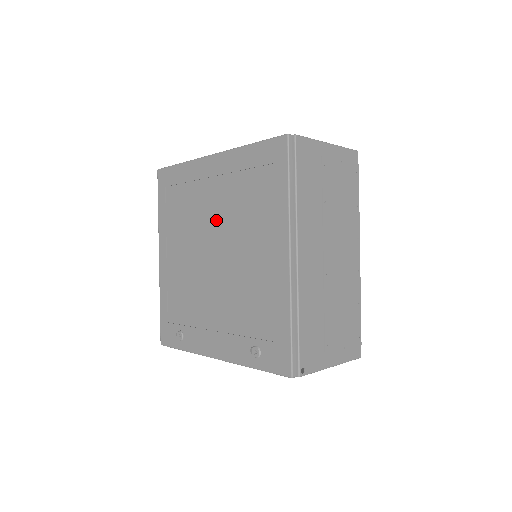
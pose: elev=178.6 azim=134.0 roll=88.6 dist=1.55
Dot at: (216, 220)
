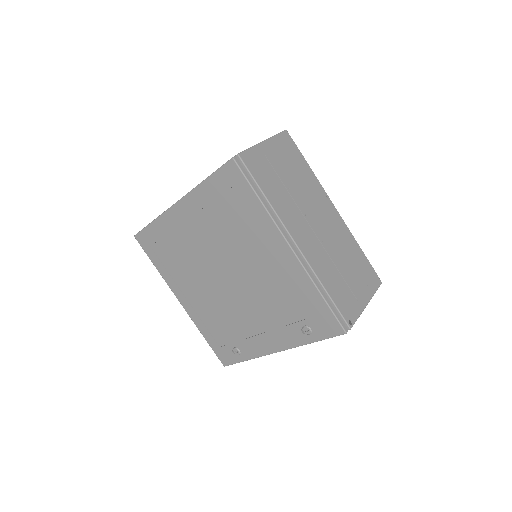
Dot at: (212, 251)
